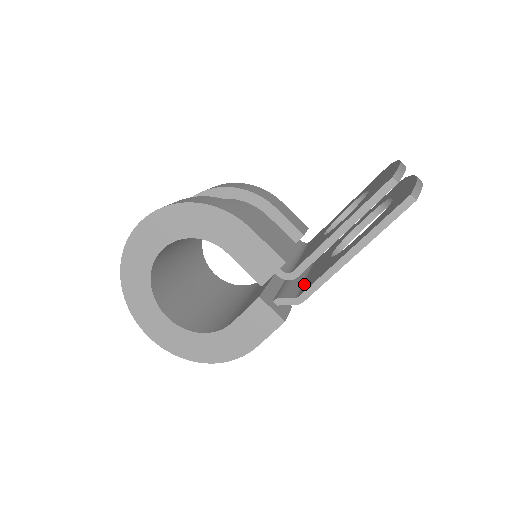
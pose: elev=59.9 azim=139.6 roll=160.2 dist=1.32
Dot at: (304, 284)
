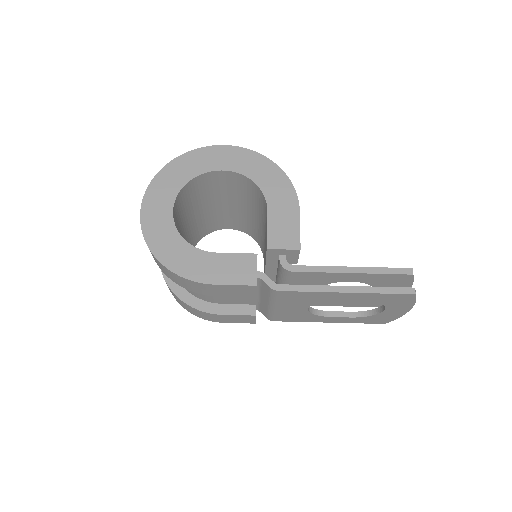
Dot at: occluded
